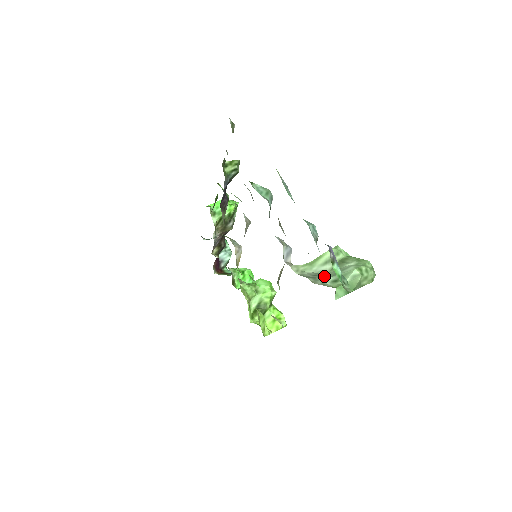
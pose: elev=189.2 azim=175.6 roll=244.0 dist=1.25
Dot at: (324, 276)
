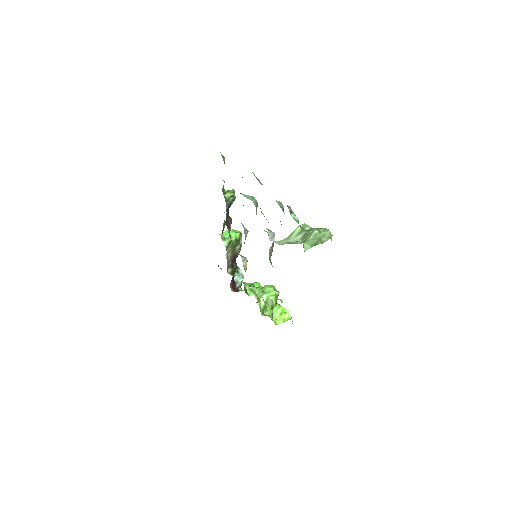
Dot at: (297, 241)
